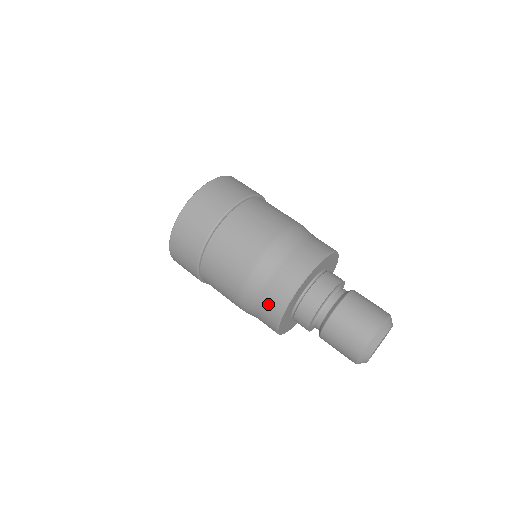
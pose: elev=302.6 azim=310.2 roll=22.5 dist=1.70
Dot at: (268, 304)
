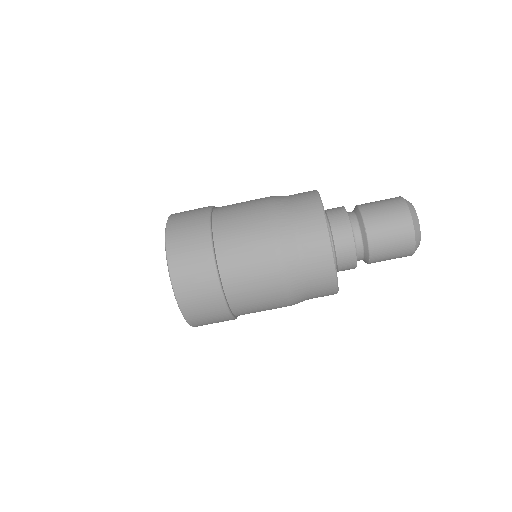
Dot at: (317, 274)
